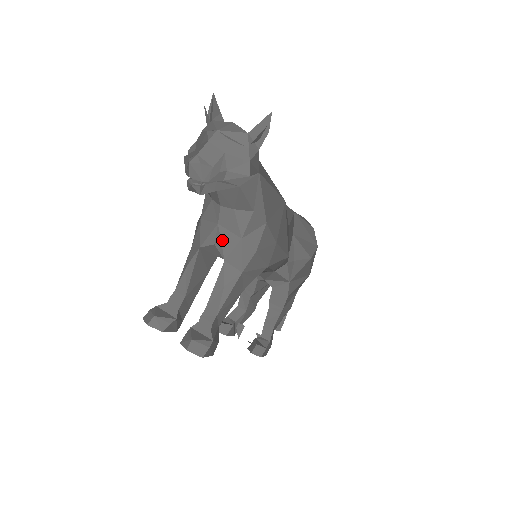
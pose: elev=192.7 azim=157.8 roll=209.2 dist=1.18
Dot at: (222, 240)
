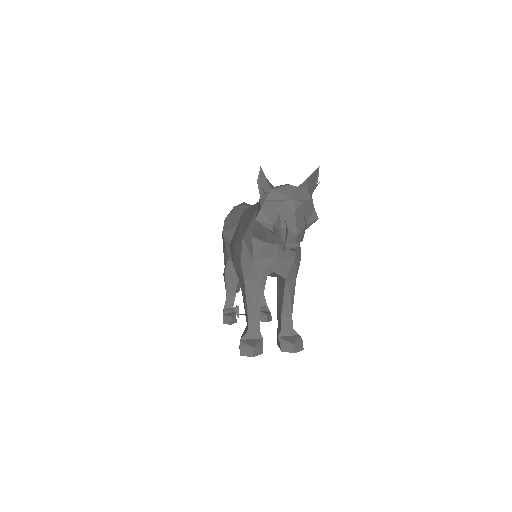
Dot at: (281, 266)
